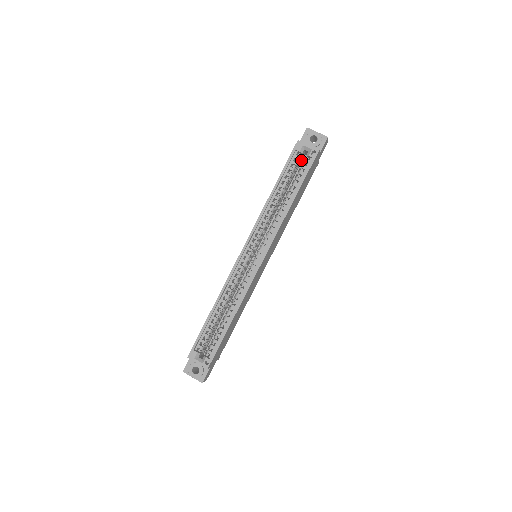
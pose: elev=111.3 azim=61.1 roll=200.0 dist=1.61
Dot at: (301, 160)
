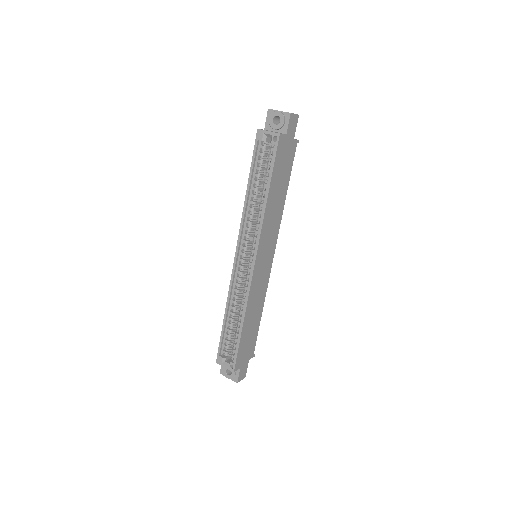
Dot at: occluded
